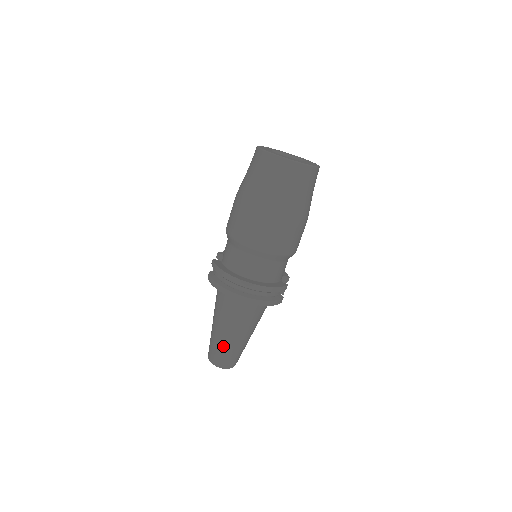
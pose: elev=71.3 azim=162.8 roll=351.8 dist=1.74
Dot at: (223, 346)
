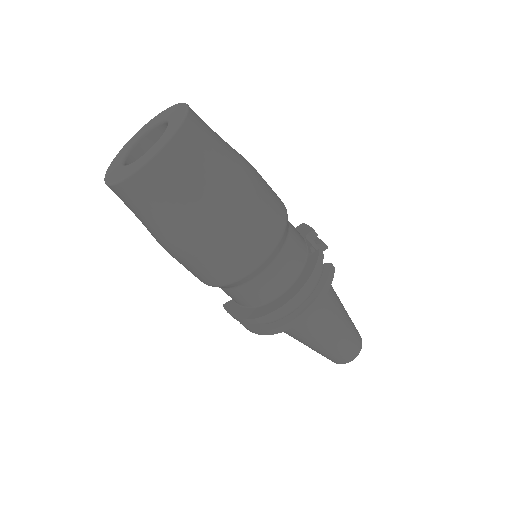
Dot at: (330, 351)
